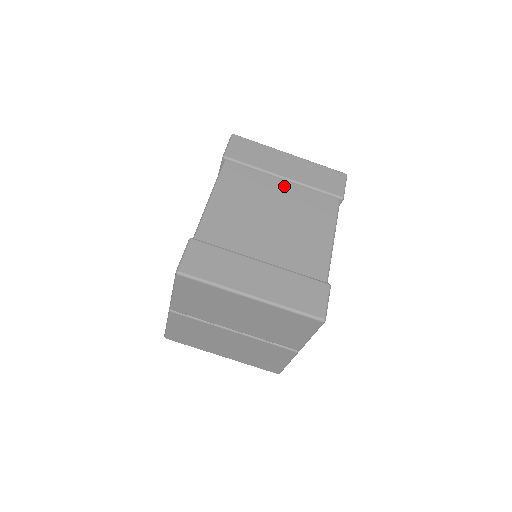
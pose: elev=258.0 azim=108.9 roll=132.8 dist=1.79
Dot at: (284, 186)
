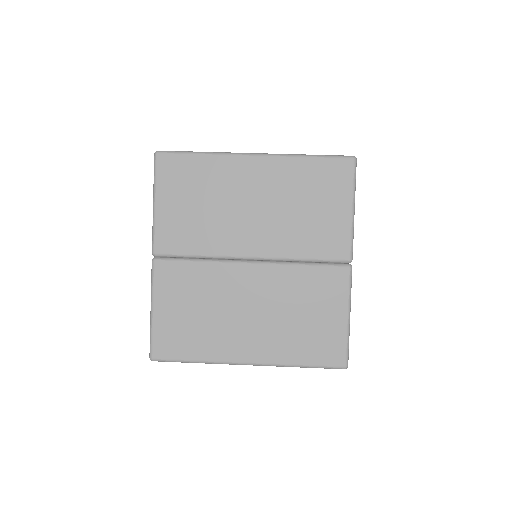
Dot at: occluded
